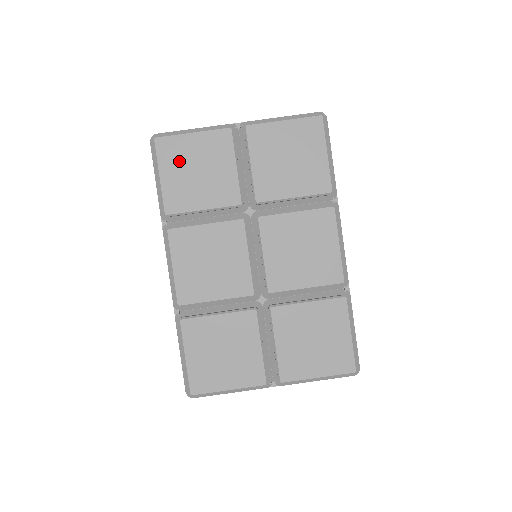
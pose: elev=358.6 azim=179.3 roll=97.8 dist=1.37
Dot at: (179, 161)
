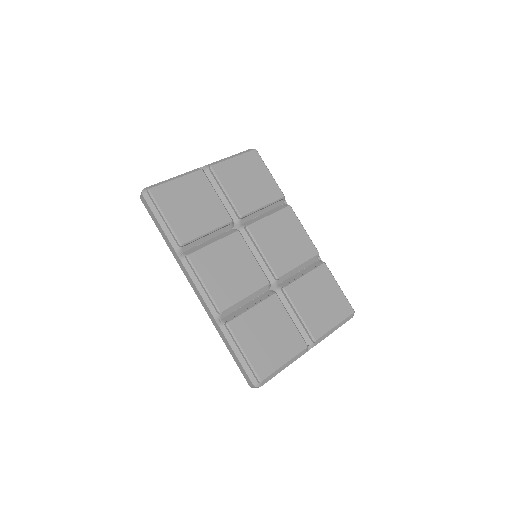
Dot at: (175, 201)
